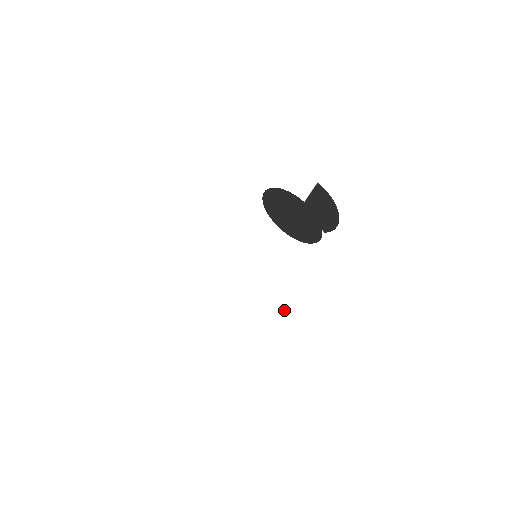
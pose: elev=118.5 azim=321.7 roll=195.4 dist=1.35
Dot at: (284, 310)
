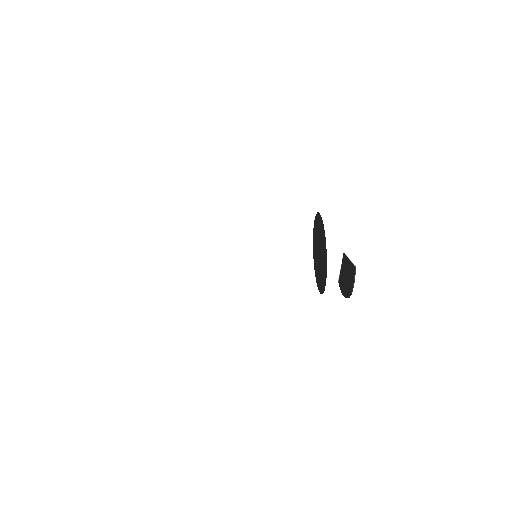
Dot at: (259, 287)
